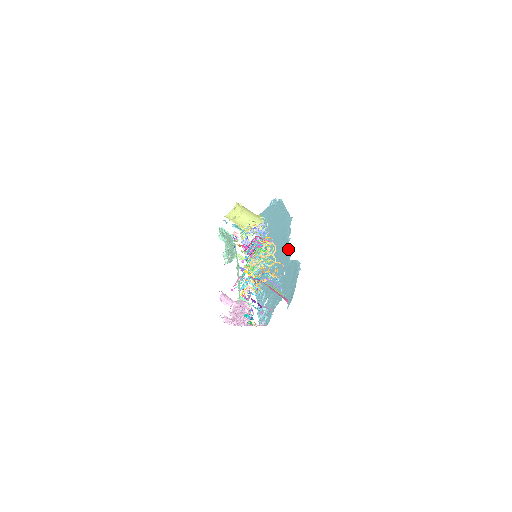
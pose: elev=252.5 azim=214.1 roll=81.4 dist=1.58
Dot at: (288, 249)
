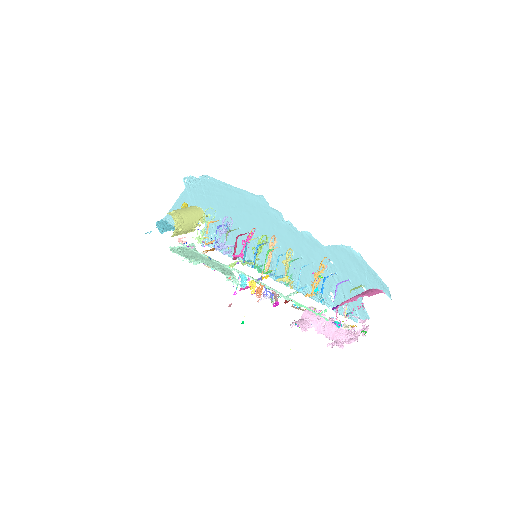
Dot at: (303, 234)
